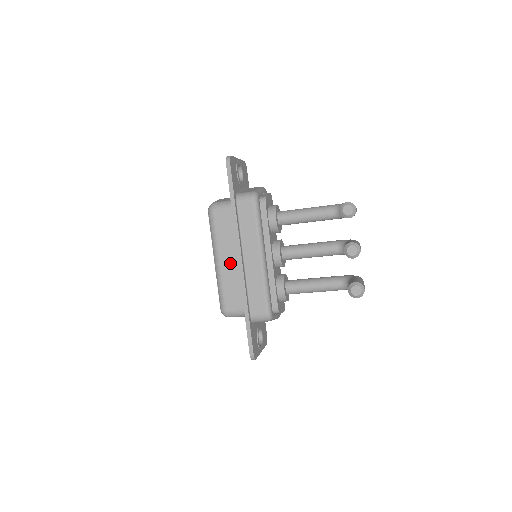
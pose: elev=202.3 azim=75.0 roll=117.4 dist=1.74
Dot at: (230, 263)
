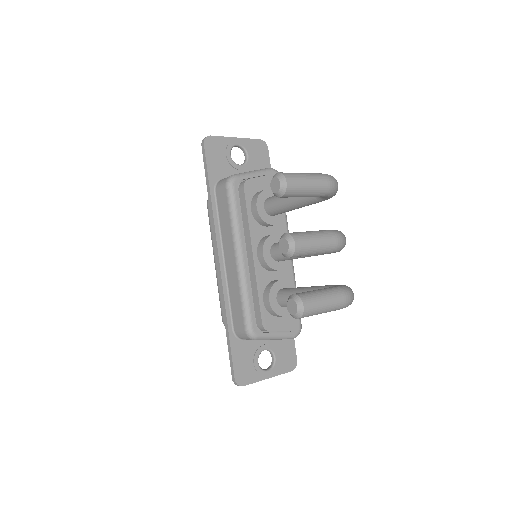
Dot at: occluded
